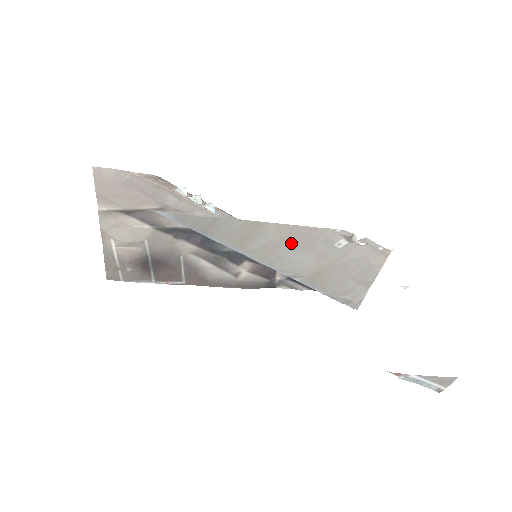
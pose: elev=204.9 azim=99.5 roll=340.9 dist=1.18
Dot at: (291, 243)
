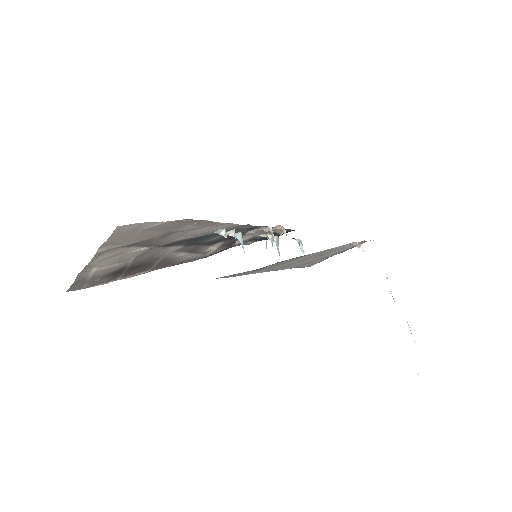
Dot at: (309, 257)
